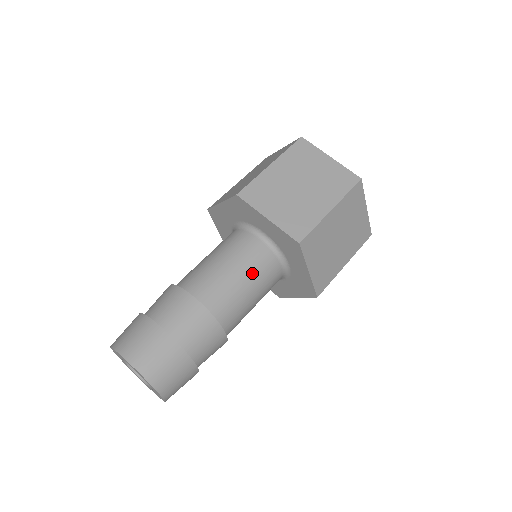
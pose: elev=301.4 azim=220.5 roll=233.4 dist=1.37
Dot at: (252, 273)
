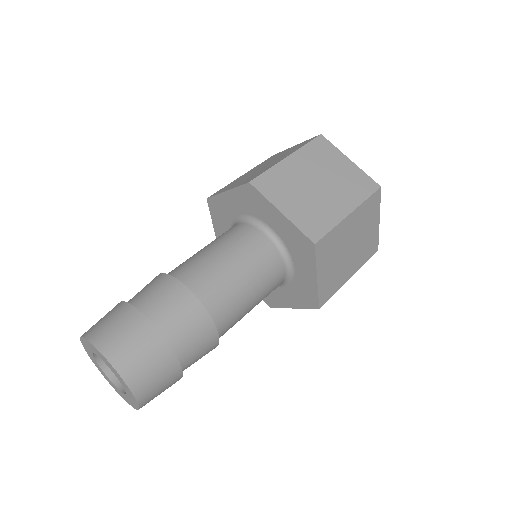
Dot at: (255, 272)
